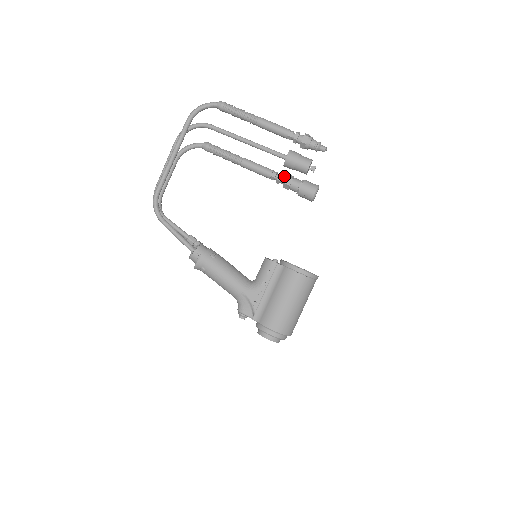
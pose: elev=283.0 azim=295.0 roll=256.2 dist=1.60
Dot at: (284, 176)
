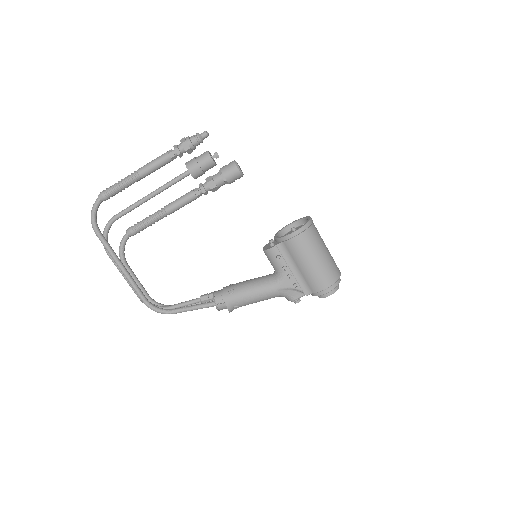
Dot at: (204, 185)
